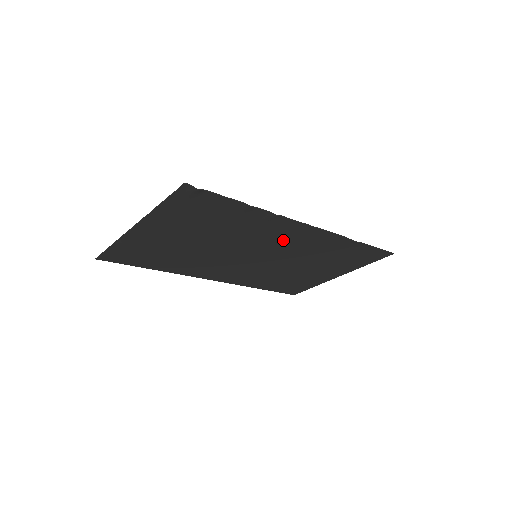
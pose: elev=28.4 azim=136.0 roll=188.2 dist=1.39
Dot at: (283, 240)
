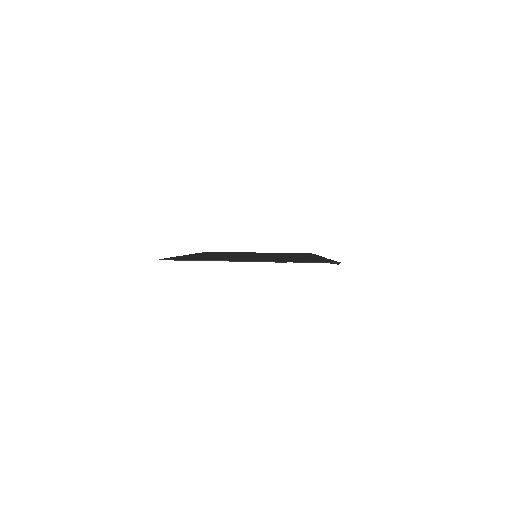
Dot at: occluded
